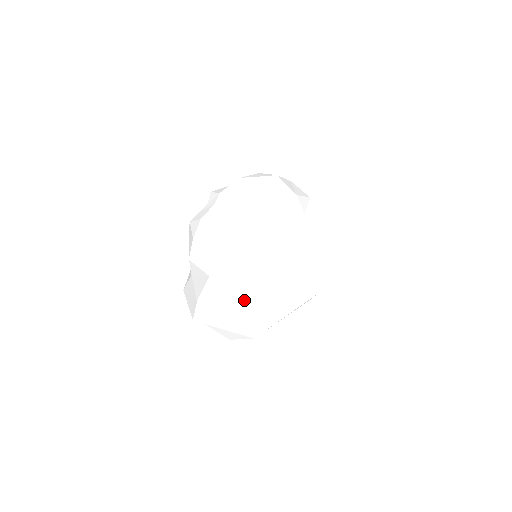
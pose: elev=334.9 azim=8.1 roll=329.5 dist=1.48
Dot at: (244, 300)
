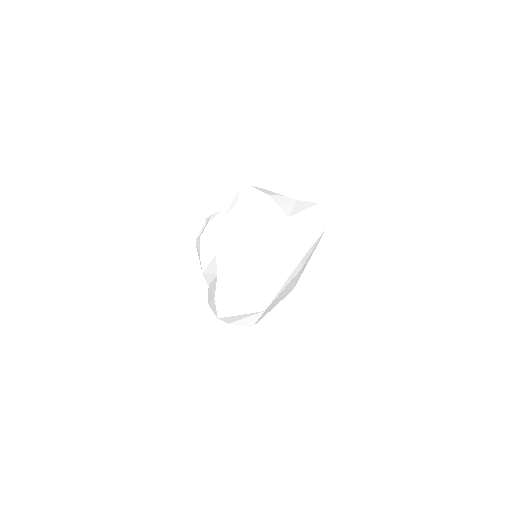
Dot at: (248, 283)
